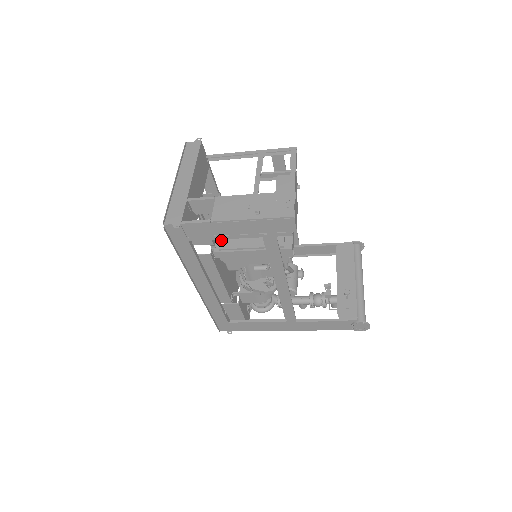
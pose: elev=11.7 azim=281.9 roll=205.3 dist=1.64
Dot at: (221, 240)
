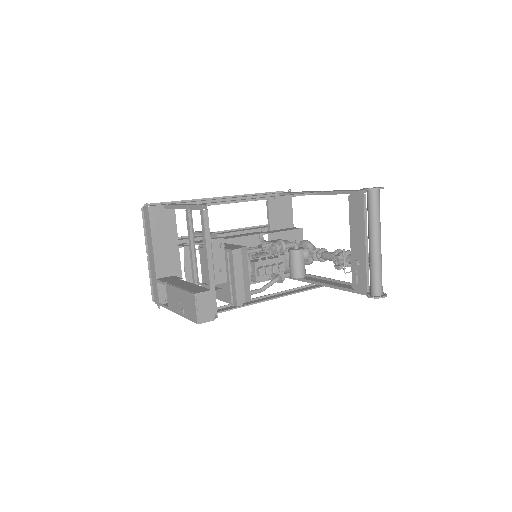
Dot at: occluded
